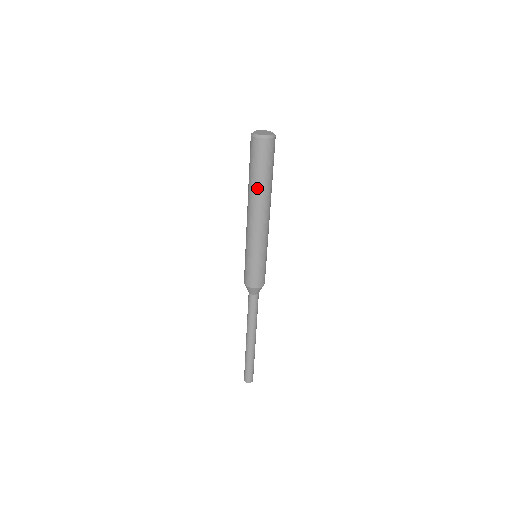
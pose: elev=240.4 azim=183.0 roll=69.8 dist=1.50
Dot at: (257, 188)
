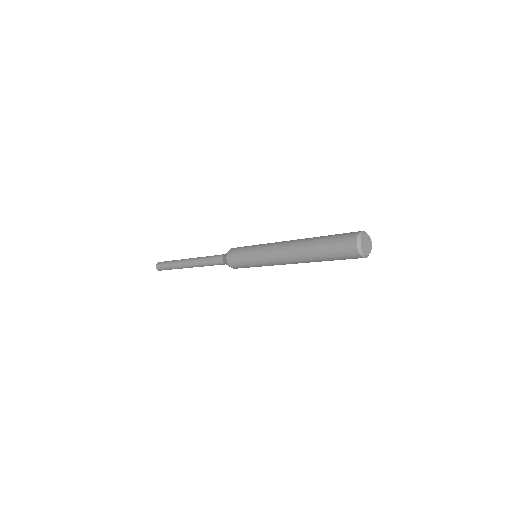
Dot at: (320, 261)
